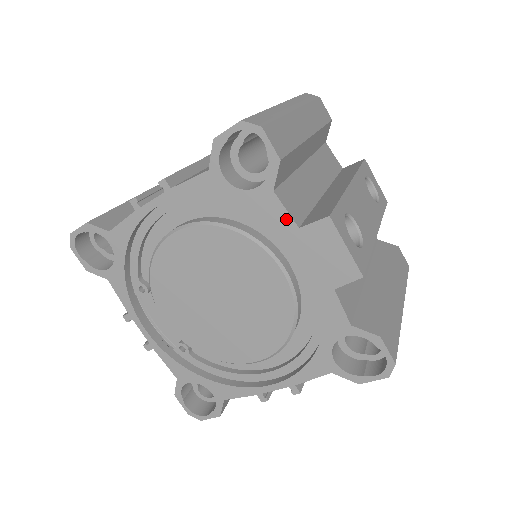
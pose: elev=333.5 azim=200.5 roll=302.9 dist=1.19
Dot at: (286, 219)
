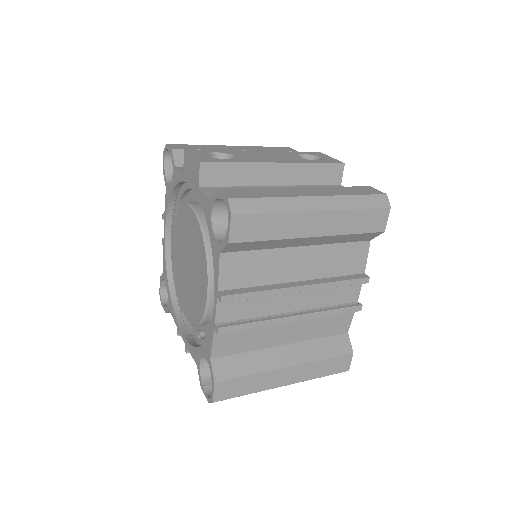
Dot at: (180, 174)
